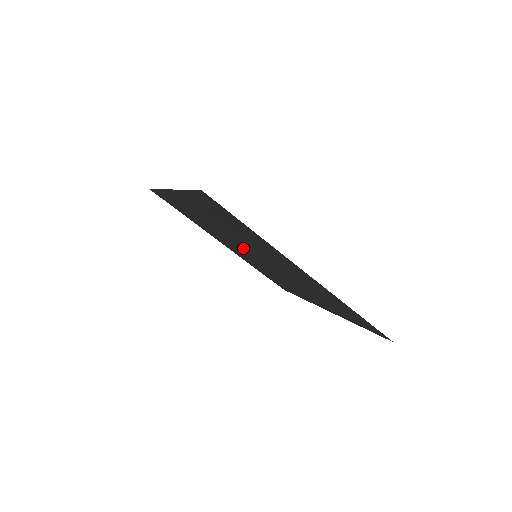
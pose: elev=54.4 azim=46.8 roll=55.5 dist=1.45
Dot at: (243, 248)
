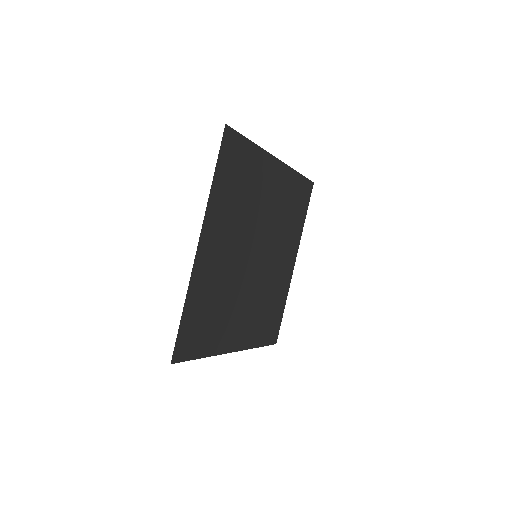
Dot at: (253, 244)
